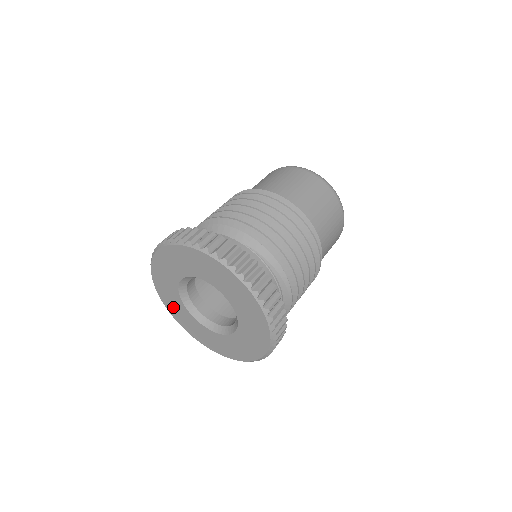
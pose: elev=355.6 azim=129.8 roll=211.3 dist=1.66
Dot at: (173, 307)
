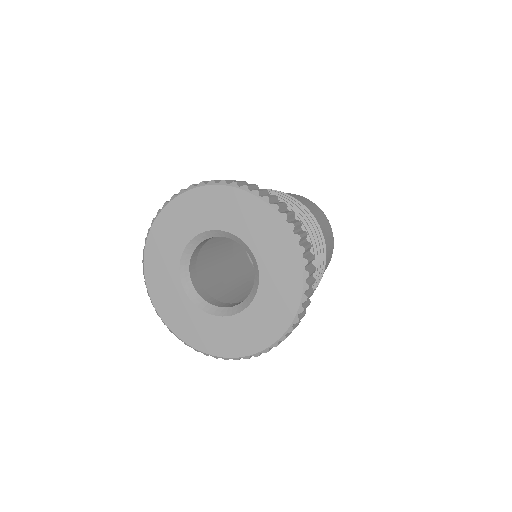
Dot at: (178, 318)
